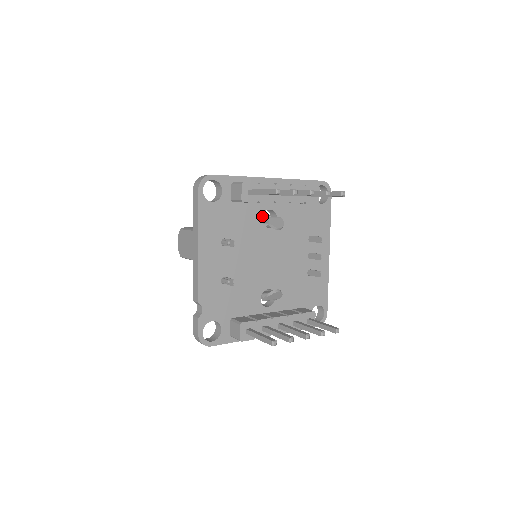
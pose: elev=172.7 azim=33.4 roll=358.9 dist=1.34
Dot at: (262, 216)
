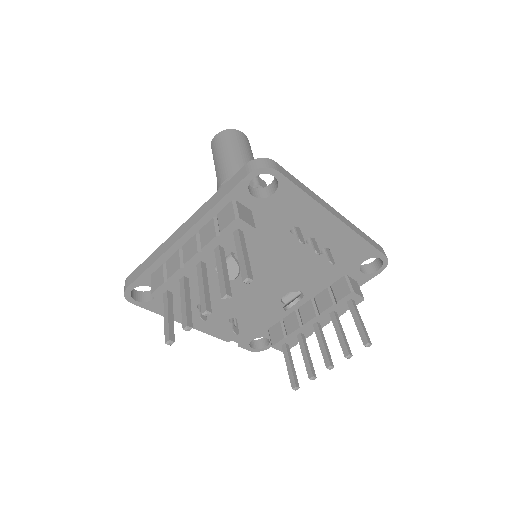
Dot at: occluded
